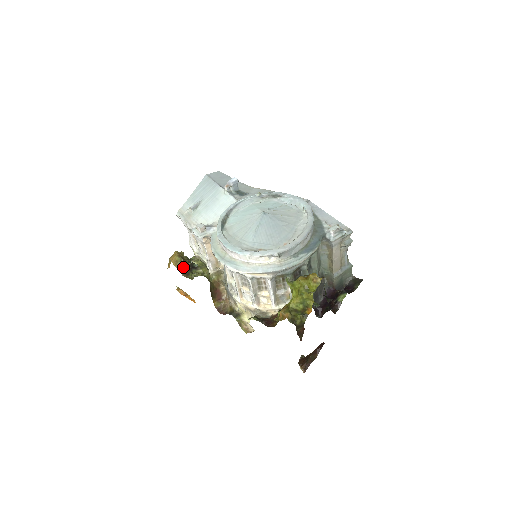
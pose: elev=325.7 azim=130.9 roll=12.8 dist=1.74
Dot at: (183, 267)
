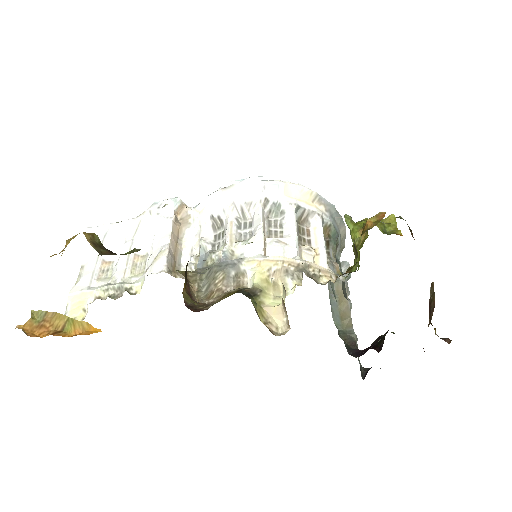
Dot at: (104, 249)
